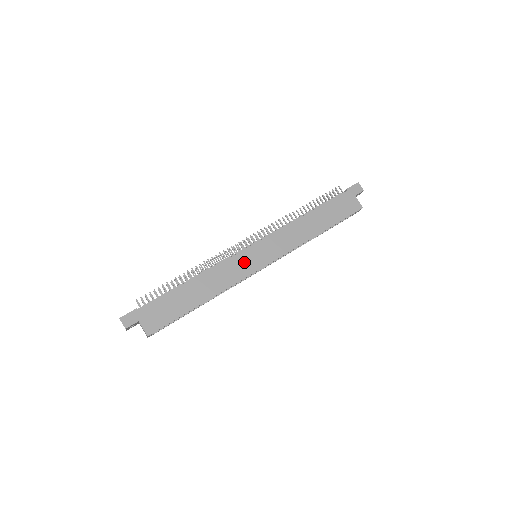
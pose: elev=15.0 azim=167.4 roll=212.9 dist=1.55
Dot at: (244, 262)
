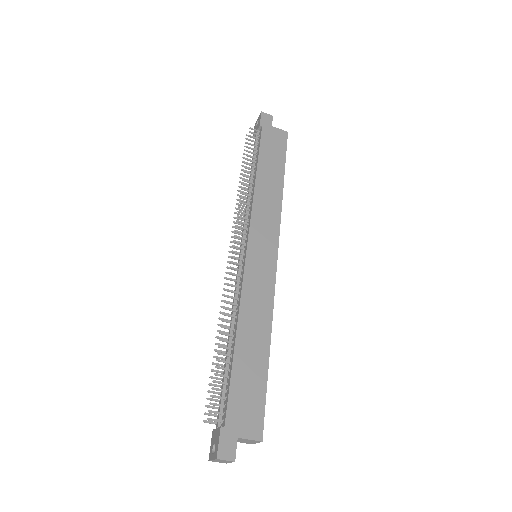
Dot at: (258, 271)
